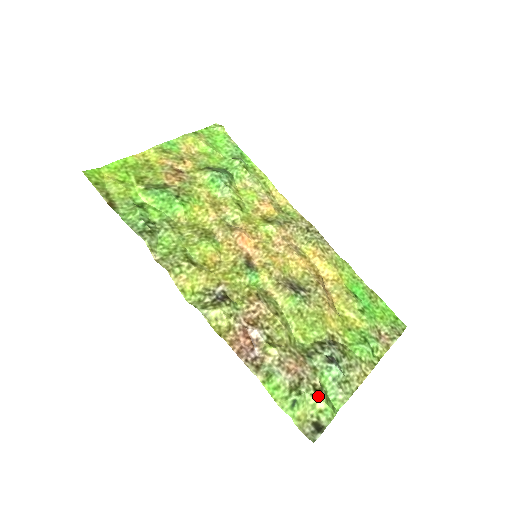
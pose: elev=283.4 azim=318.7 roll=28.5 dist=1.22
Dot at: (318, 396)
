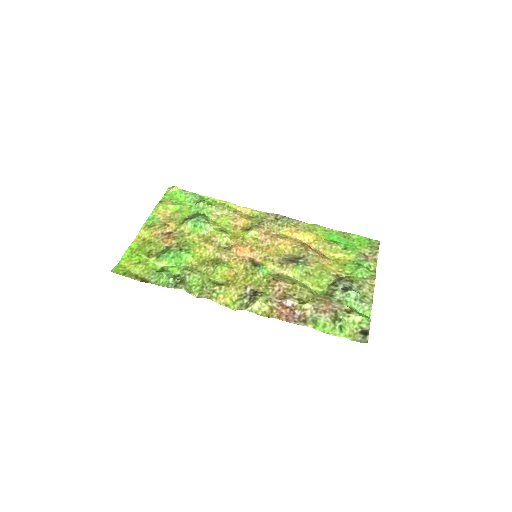
Dot at: (352, 315)
